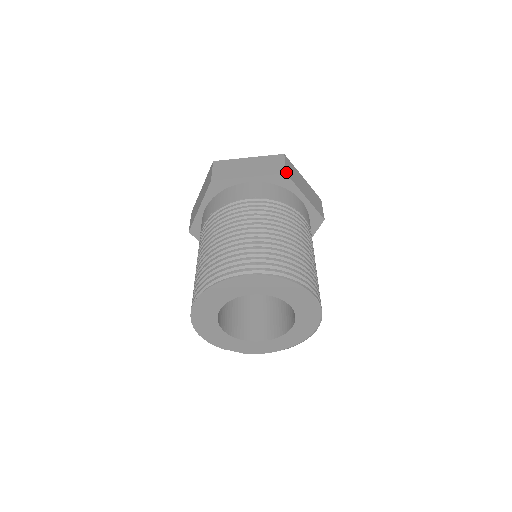
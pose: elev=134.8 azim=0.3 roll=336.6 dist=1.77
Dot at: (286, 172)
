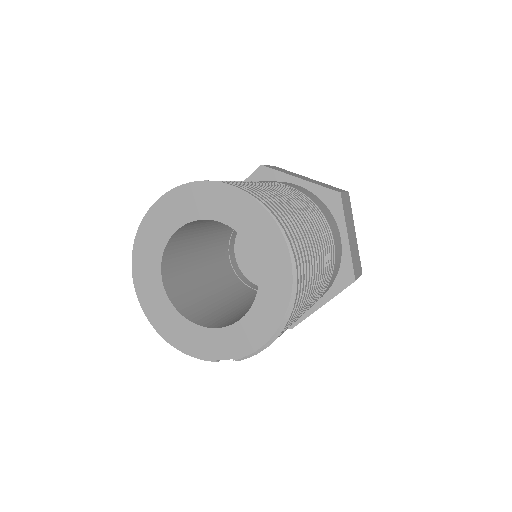
Dot at: (262, 165)
